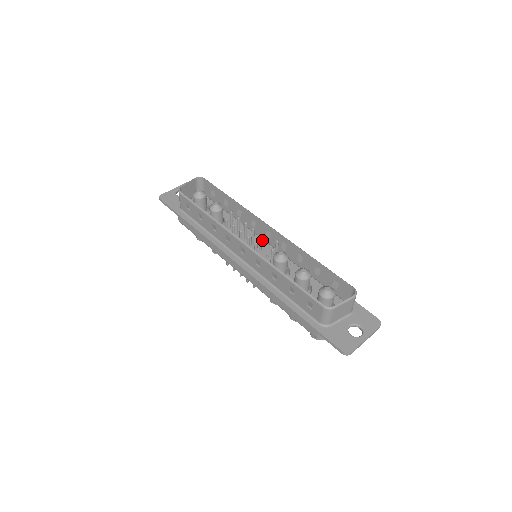
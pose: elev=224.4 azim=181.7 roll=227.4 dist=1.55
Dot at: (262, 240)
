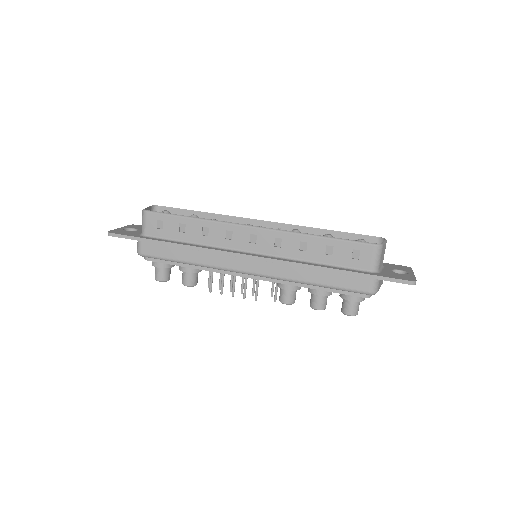
Dot at: occluded
